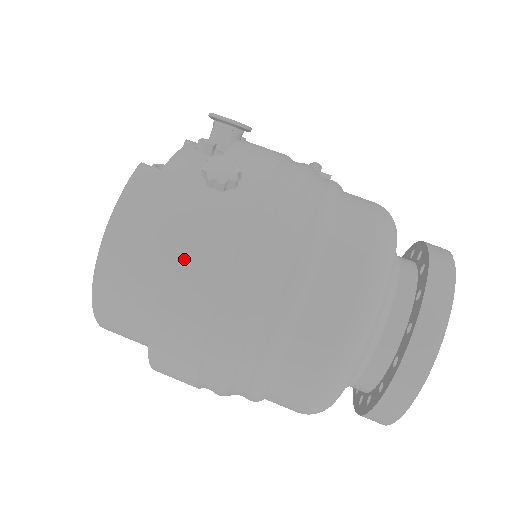
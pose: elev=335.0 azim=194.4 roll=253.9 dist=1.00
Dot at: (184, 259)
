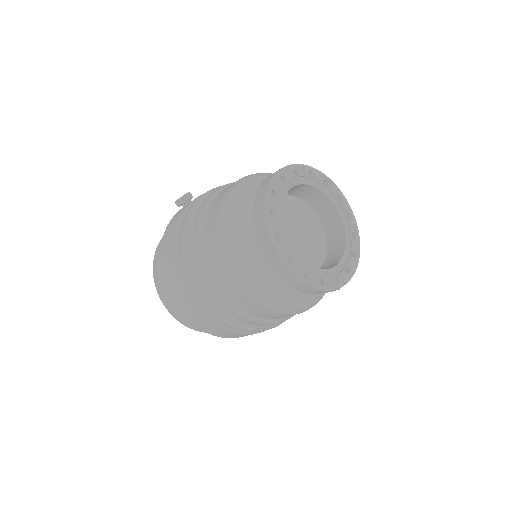
Dot at: (166, 234)
